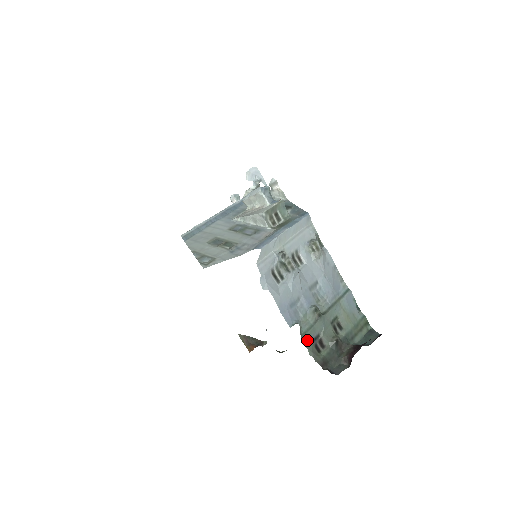
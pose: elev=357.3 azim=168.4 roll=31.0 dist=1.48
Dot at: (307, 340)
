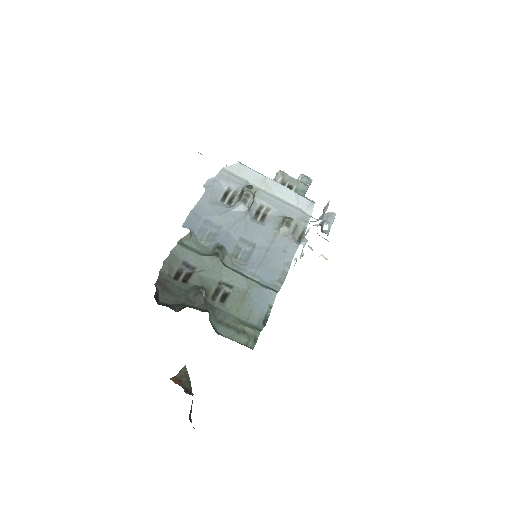
Dot at: (179, 252)
